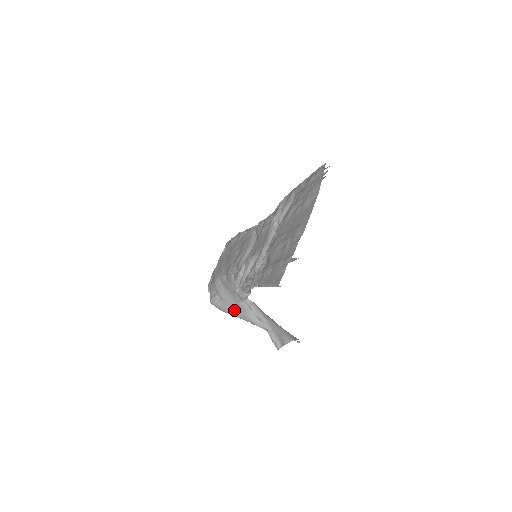
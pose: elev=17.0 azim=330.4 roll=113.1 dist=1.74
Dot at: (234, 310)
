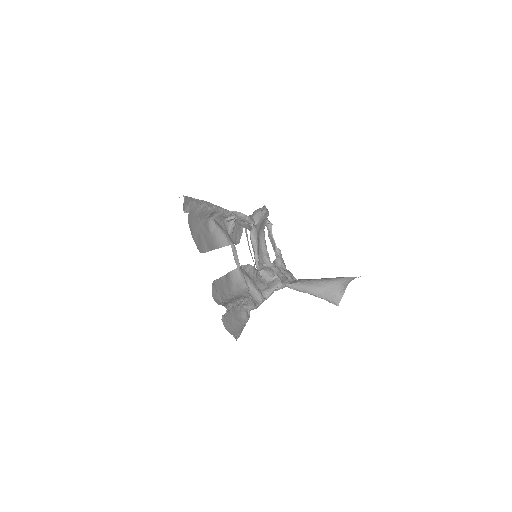
Dot at: occluded
